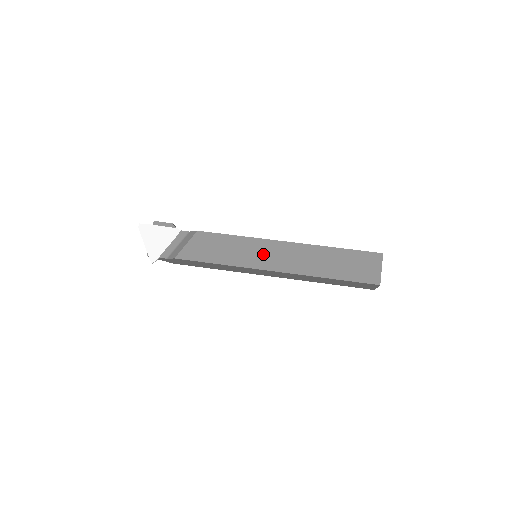
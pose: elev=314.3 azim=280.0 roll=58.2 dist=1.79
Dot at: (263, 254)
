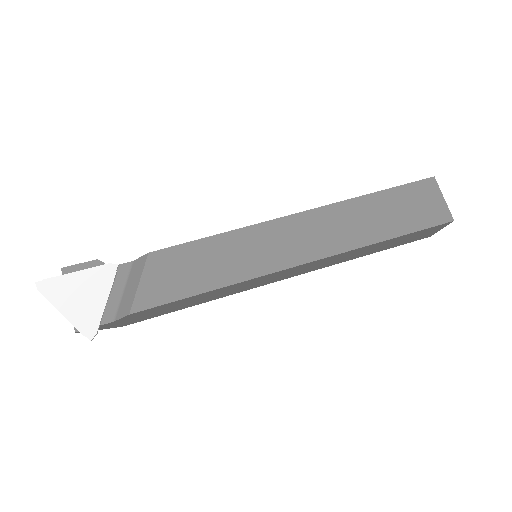
Dot at: (272, 246)
